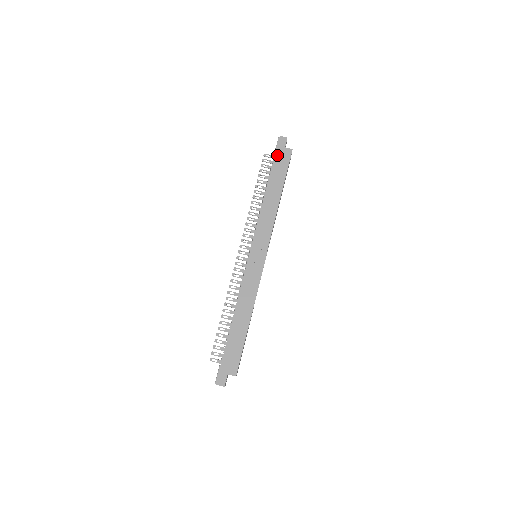
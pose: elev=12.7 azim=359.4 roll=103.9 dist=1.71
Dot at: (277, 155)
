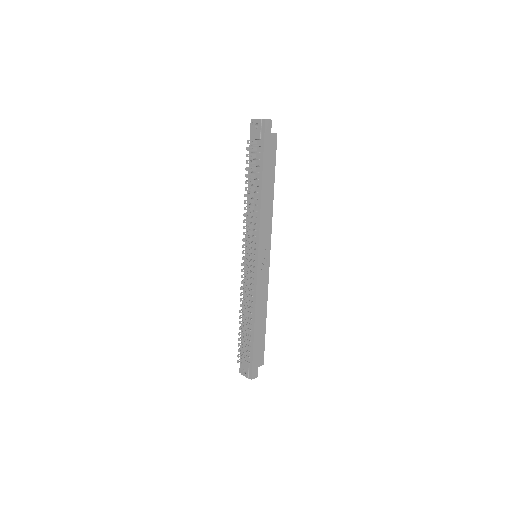
Dot at: (266, 144)
